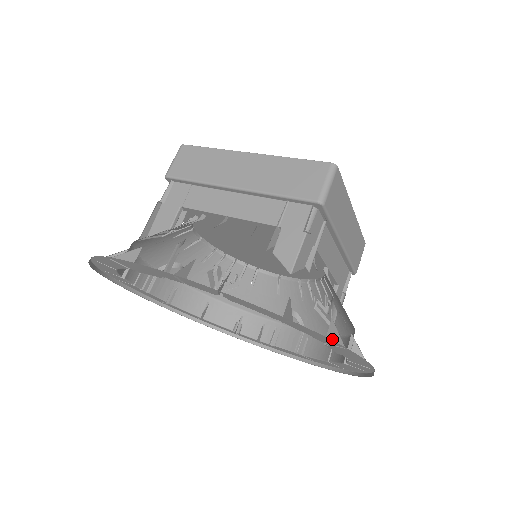
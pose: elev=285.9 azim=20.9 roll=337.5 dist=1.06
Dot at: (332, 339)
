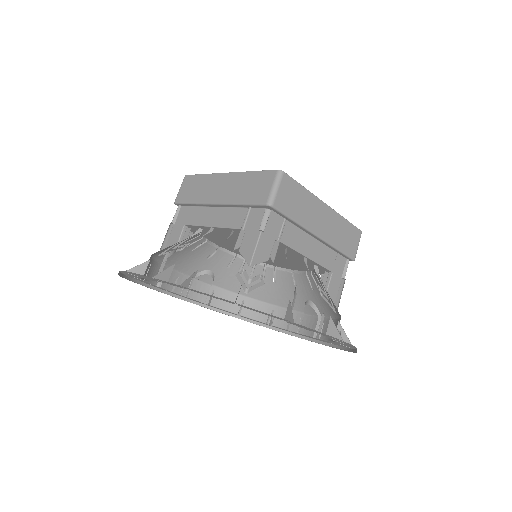
Dot at: (288, 316)
